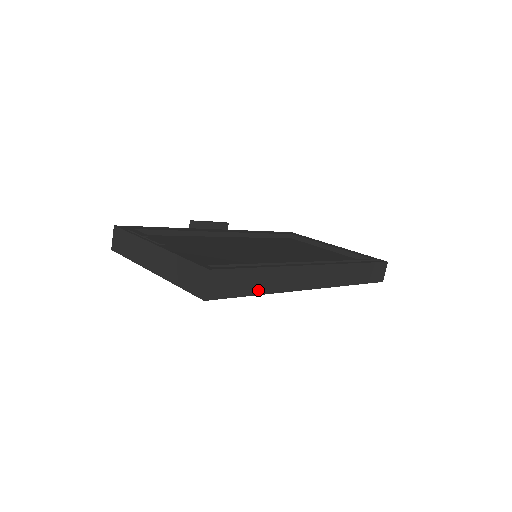
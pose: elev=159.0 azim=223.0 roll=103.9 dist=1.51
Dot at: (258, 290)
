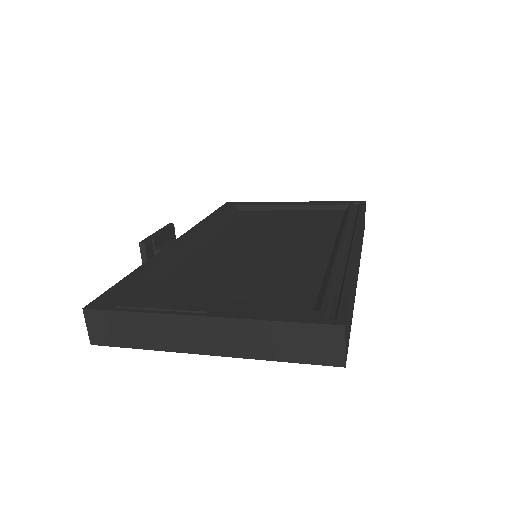
Dot at: (352, 310)
